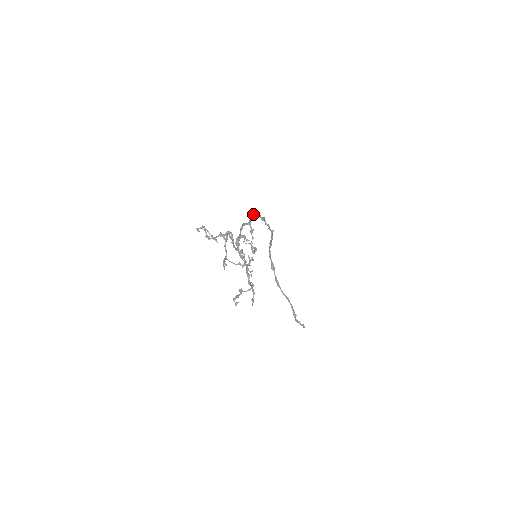
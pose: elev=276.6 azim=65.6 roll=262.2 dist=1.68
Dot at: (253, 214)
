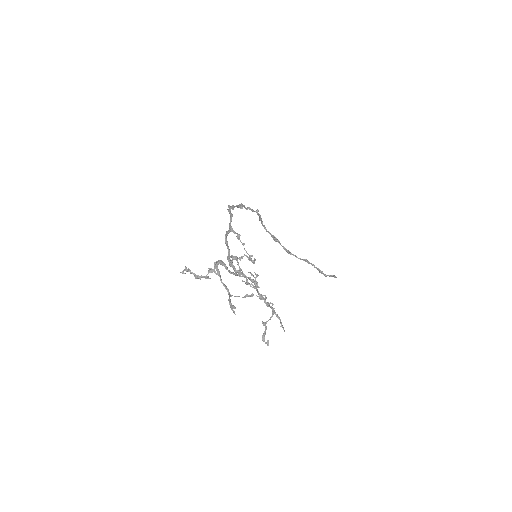
Dot at: occluded
